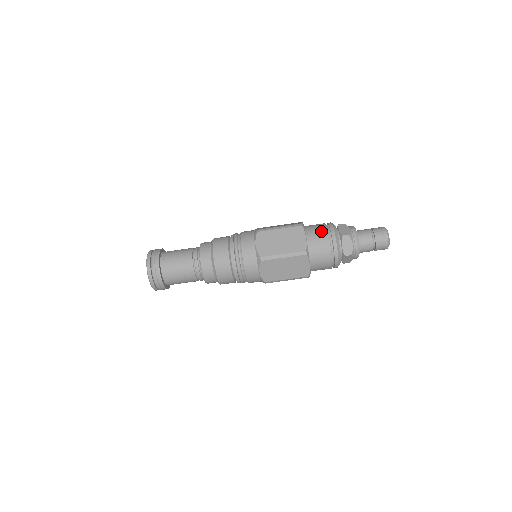
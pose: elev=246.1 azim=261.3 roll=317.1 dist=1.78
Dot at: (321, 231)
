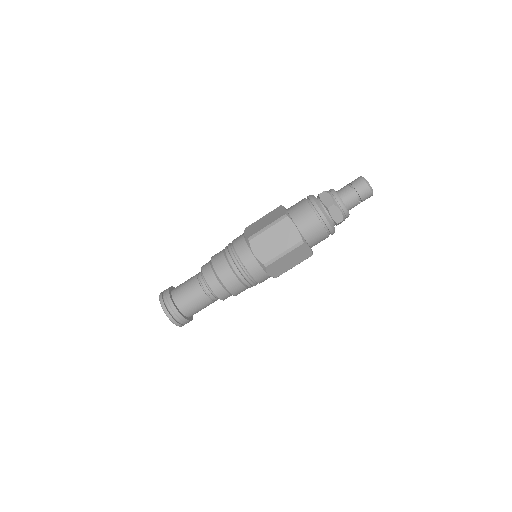
Dot at: (299, 201)
